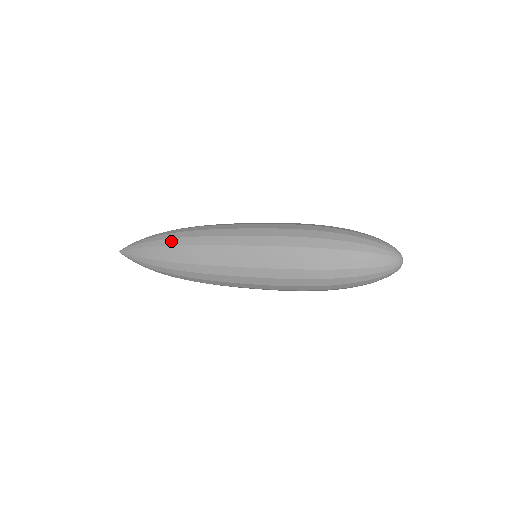
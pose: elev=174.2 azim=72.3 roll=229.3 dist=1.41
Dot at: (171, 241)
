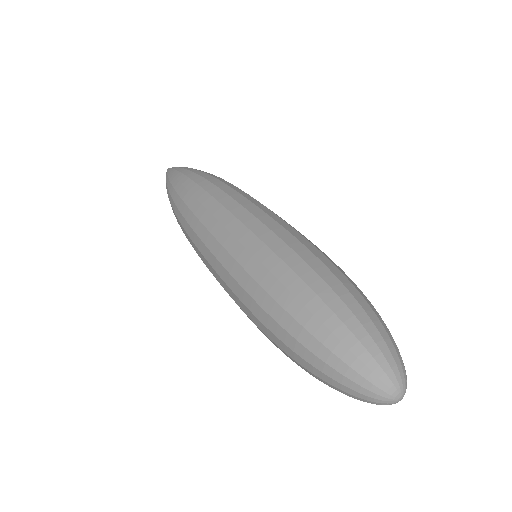
Dot at: (189, 183)
